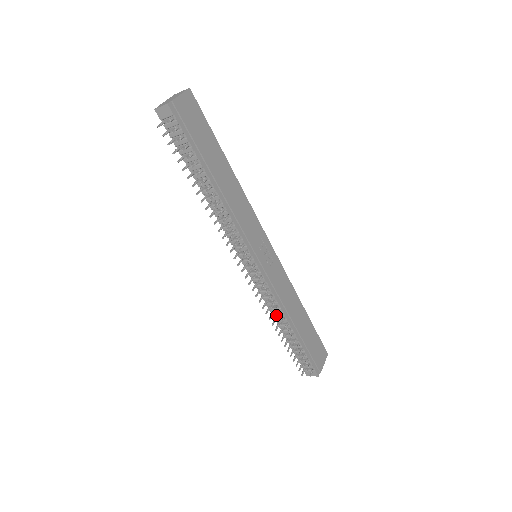
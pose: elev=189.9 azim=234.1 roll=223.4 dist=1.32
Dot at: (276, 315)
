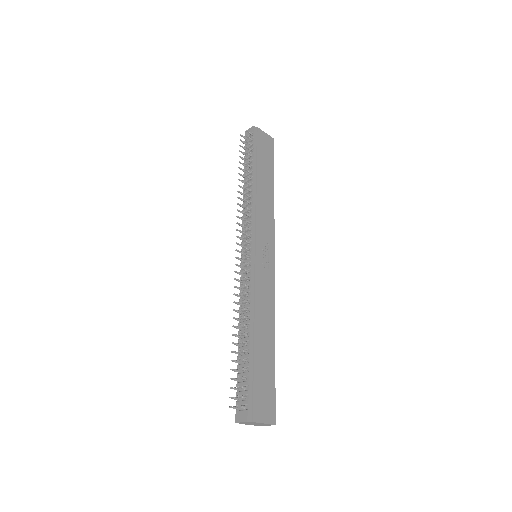
Dot at: occluded
